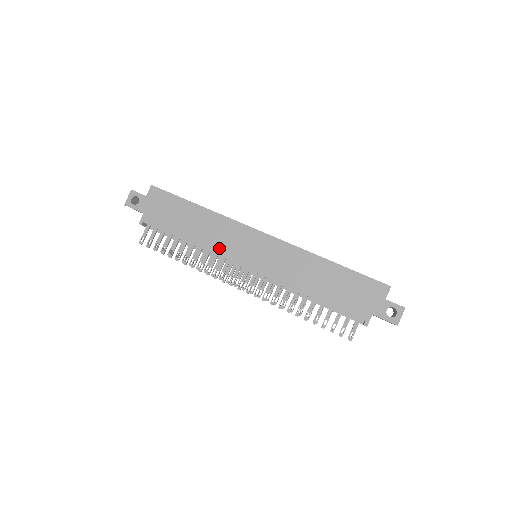
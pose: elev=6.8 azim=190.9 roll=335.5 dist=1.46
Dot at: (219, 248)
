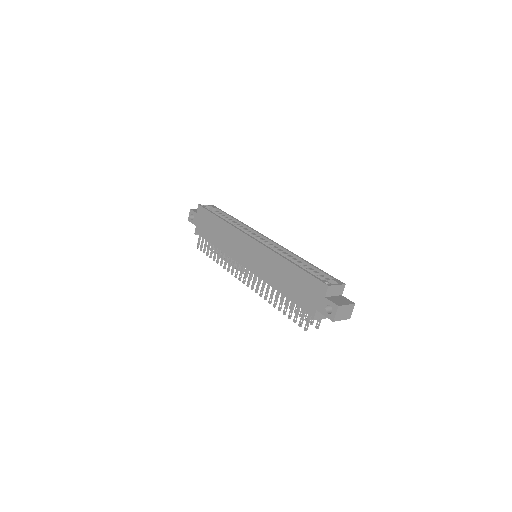
Dot at: (231, 251)
